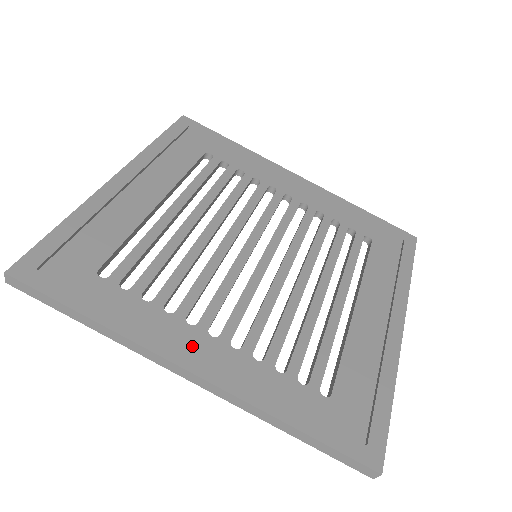
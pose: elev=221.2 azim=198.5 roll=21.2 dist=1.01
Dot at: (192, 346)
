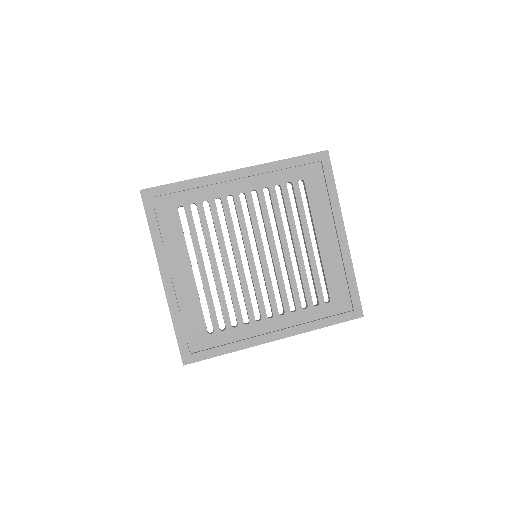
Dot at: (267, 329)
